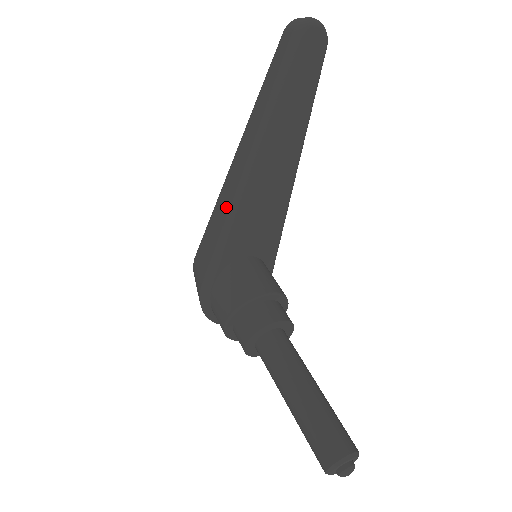
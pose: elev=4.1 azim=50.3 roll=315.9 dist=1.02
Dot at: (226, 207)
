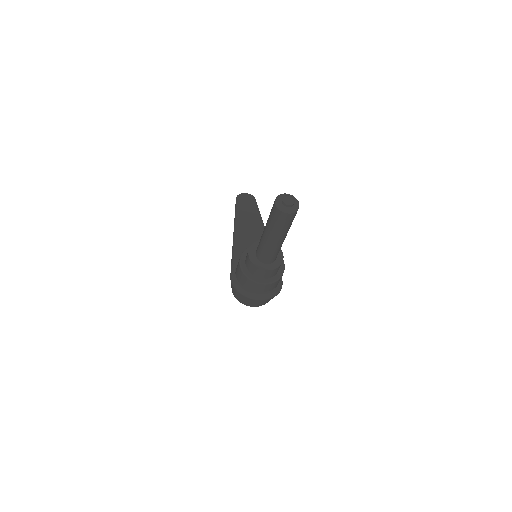
Dot at: occluded
